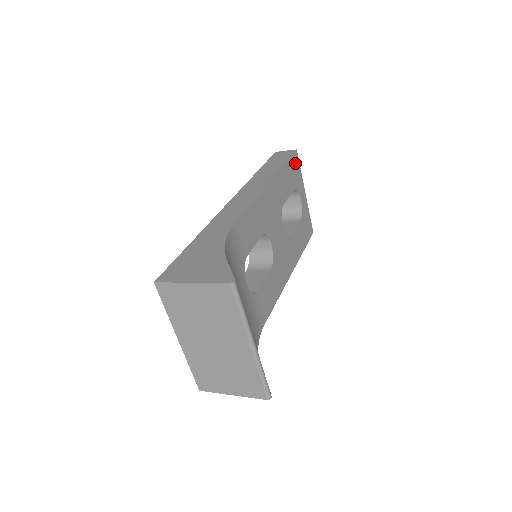
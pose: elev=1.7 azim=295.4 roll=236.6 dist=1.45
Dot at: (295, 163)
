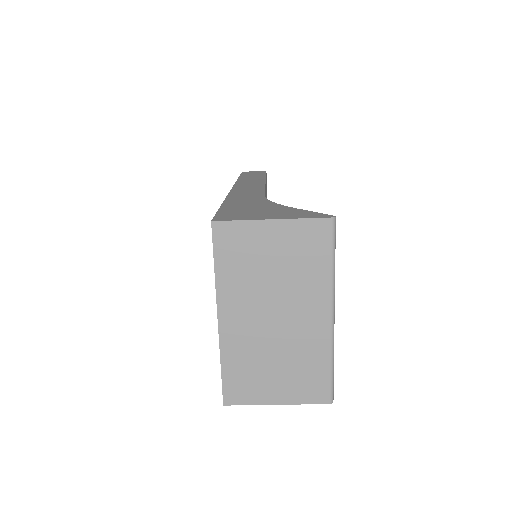
Dot at: occluded
